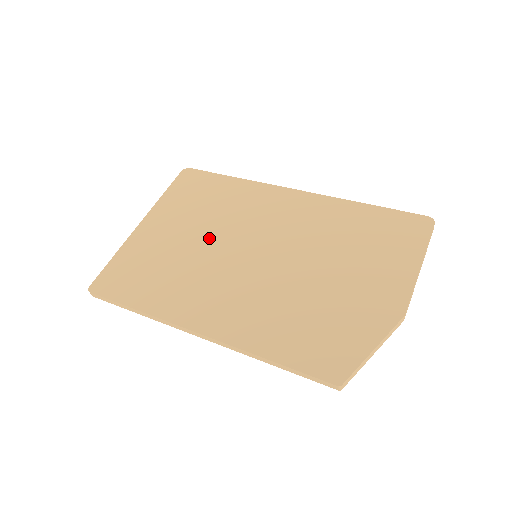
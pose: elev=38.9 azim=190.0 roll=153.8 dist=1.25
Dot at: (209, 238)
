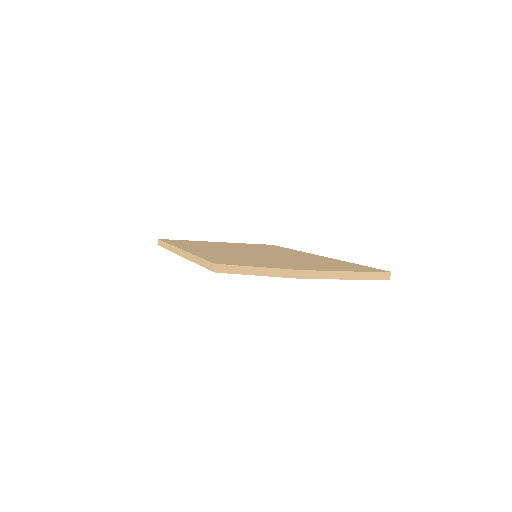
Dot at: (242, 248)
